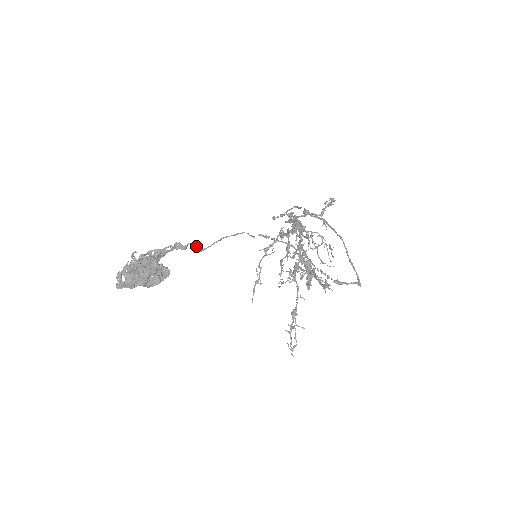
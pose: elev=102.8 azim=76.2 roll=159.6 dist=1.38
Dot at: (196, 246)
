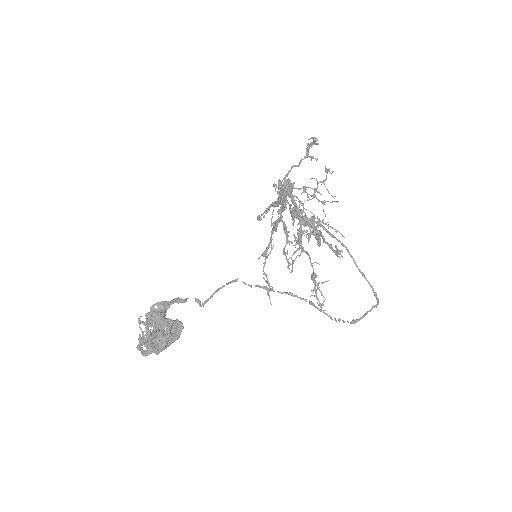
Dot at: occluded
